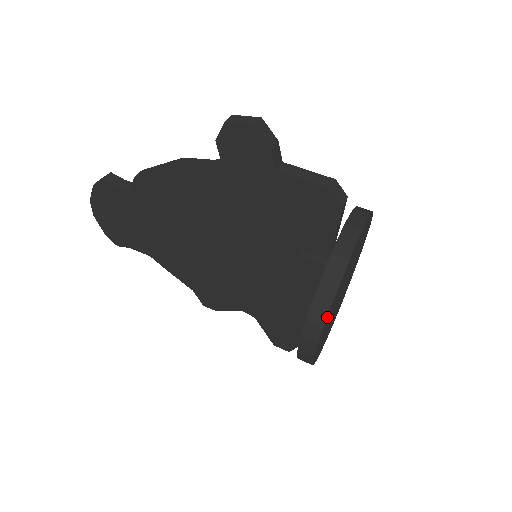
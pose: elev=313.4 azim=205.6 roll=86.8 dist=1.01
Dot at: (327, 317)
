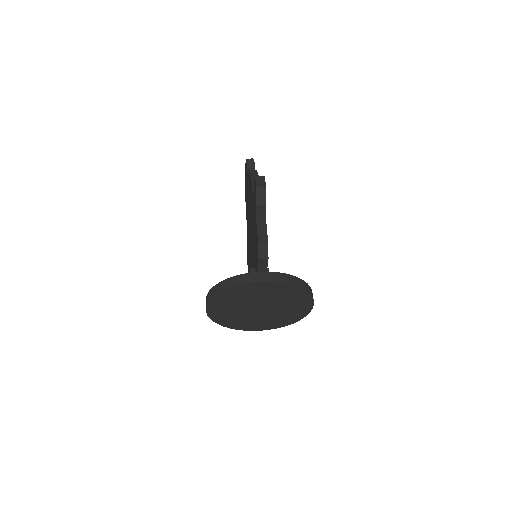
Dot at: (213, 297)
